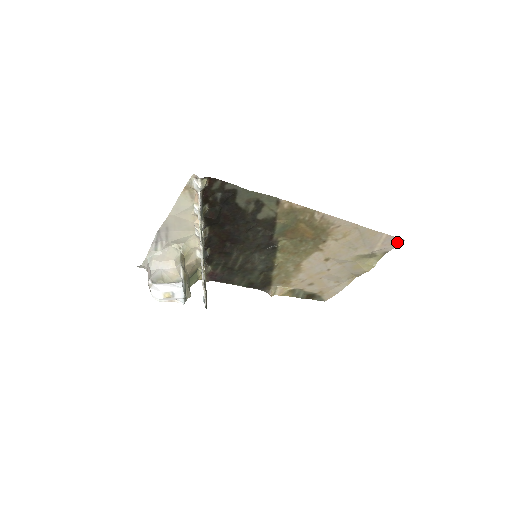
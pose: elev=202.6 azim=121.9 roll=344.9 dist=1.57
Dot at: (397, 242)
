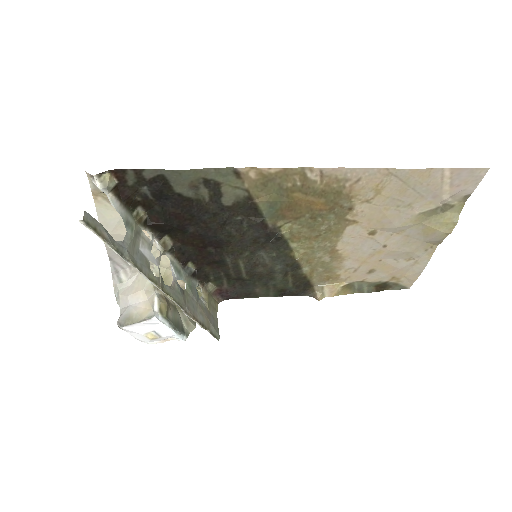
Dot at: (477, 175)
